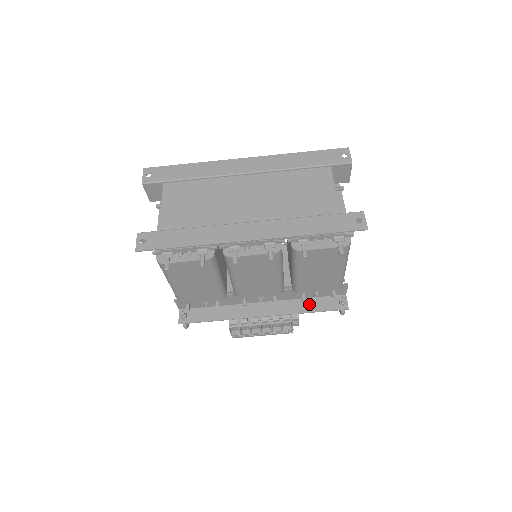
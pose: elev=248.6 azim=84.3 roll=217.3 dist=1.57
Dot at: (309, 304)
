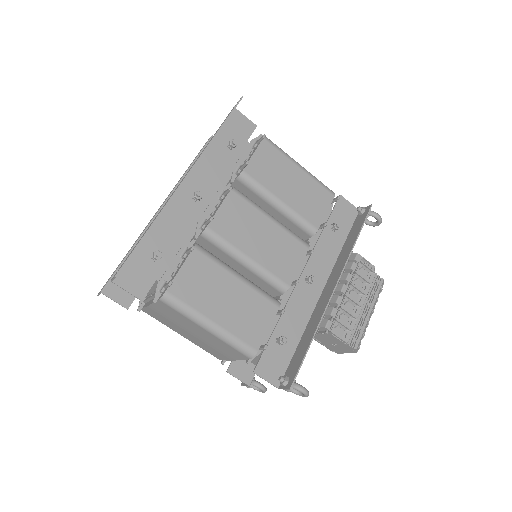
Dot at: (349, 242)
